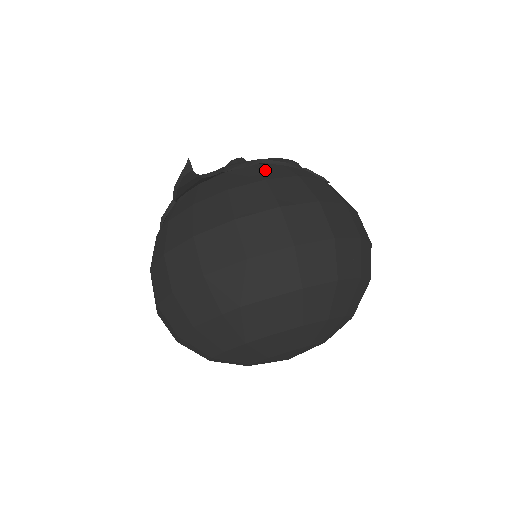
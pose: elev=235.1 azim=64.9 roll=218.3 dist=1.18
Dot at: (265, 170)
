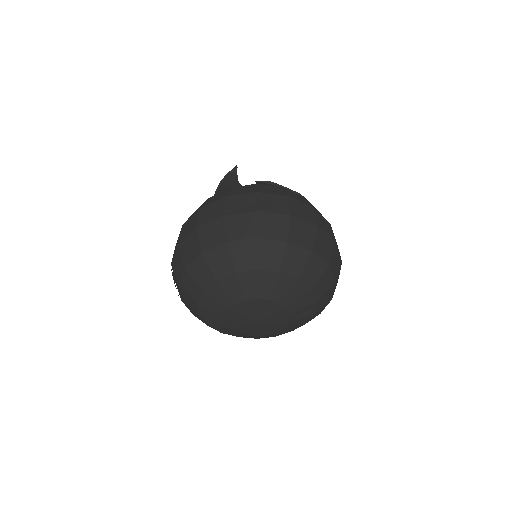
Dot at: occluded
